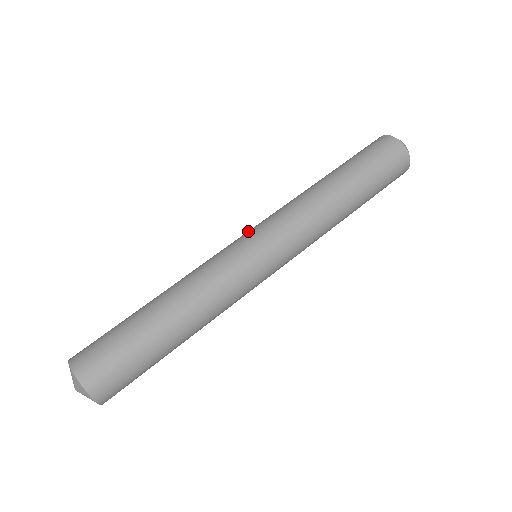
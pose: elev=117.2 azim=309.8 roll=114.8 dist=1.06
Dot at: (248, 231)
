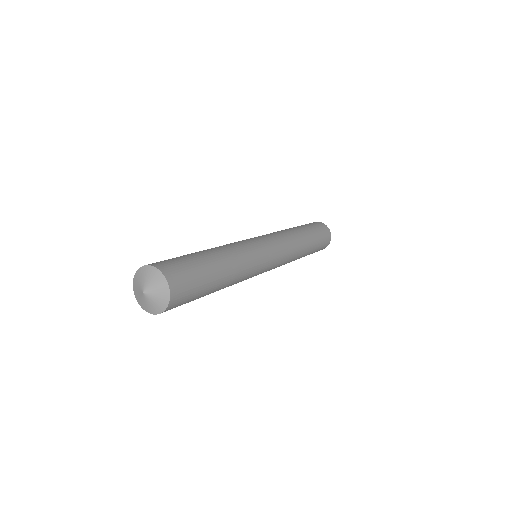
Dot at: occluded
